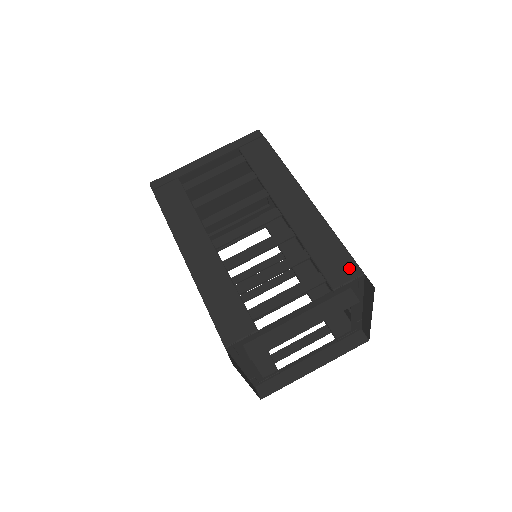
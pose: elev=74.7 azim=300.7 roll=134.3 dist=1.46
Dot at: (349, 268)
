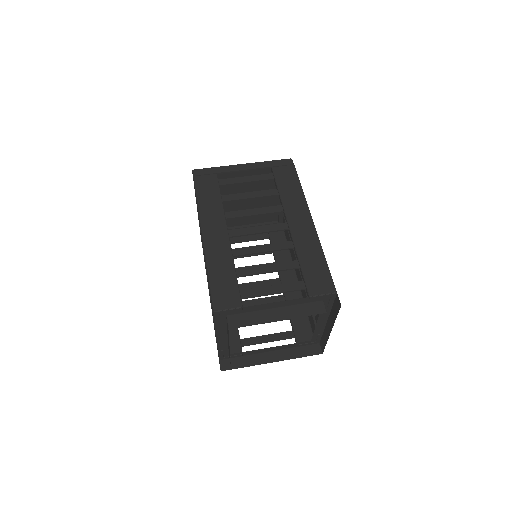
Dot at: (327, 285)
